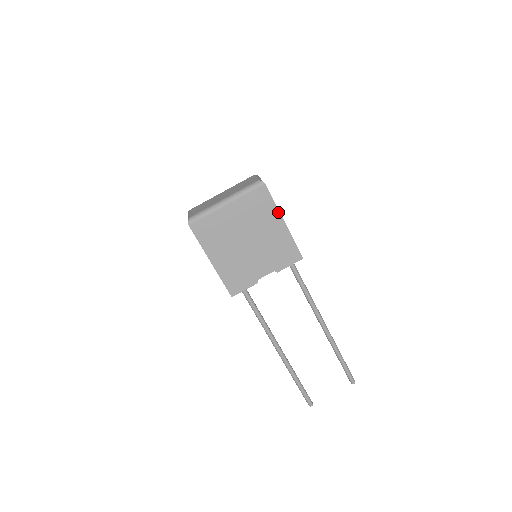
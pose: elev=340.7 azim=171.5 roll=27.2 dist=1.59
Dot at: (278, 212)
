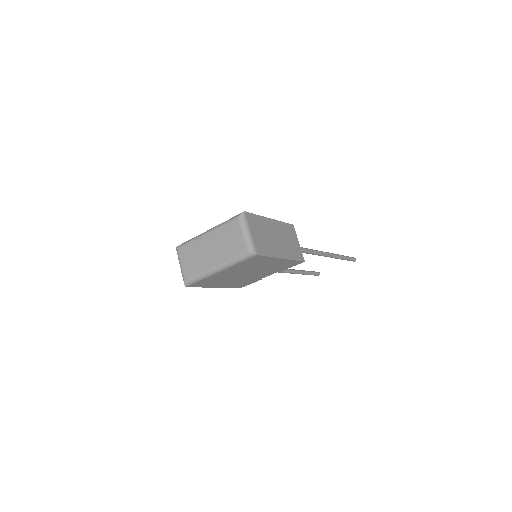
Dot at: (275, 258)
